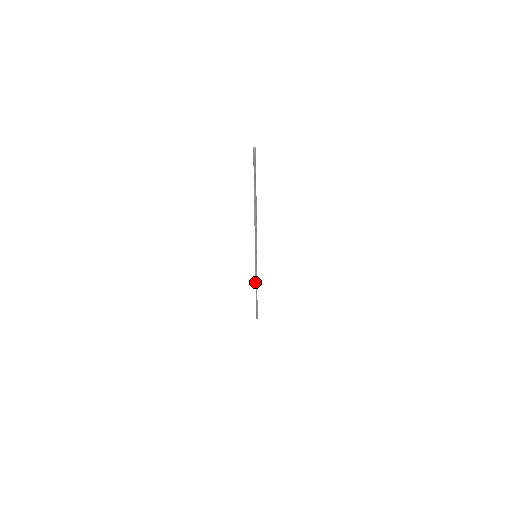
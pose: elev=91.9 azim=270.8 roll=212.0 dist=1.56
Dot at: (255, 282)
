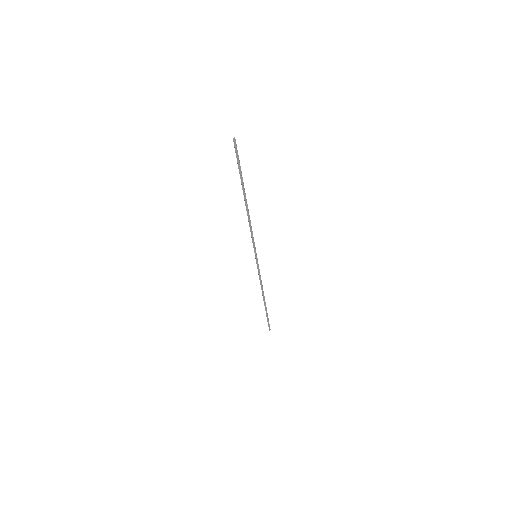
Dot at: occluded
